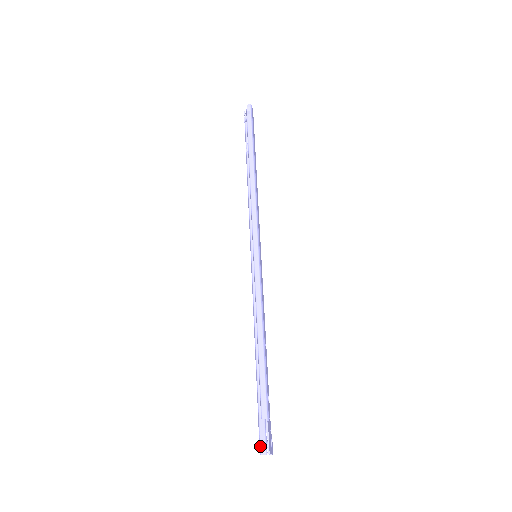
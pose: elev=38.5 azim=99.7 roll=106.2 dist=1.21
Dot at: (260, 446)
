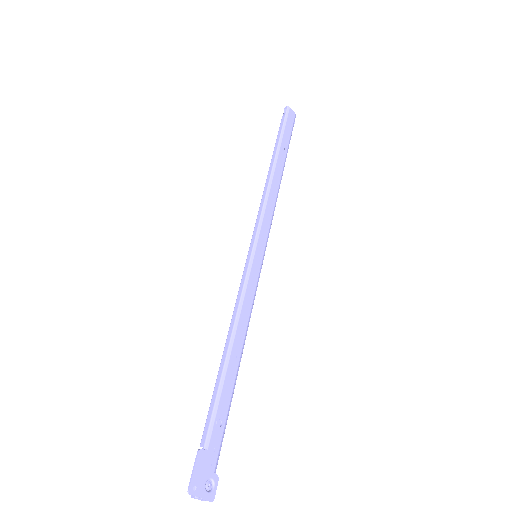
Dot at: occluded
